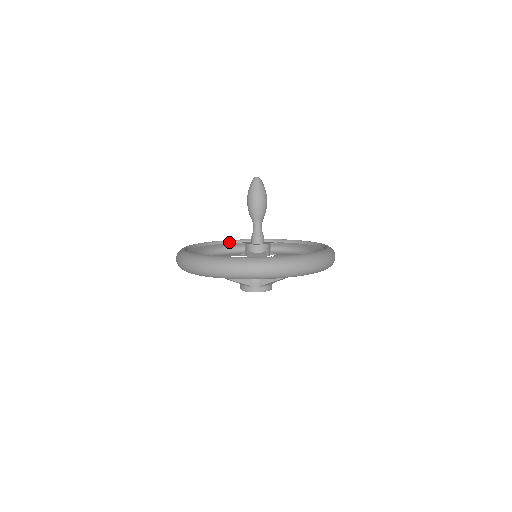
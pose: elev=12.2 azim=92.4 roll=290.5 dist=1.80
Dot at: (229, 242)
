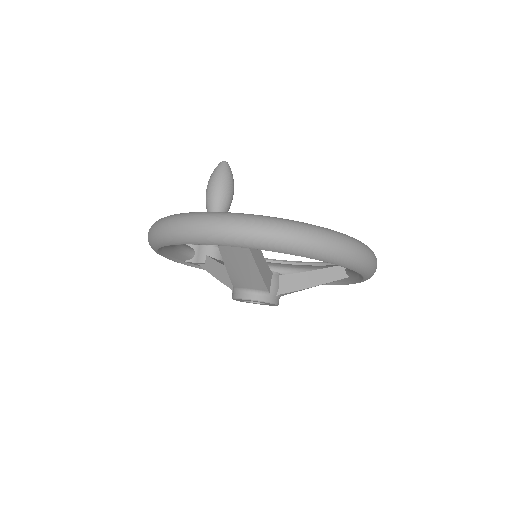
Dot at: occluded
